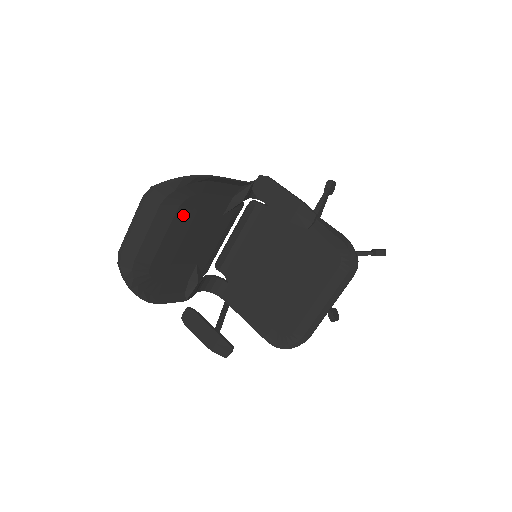
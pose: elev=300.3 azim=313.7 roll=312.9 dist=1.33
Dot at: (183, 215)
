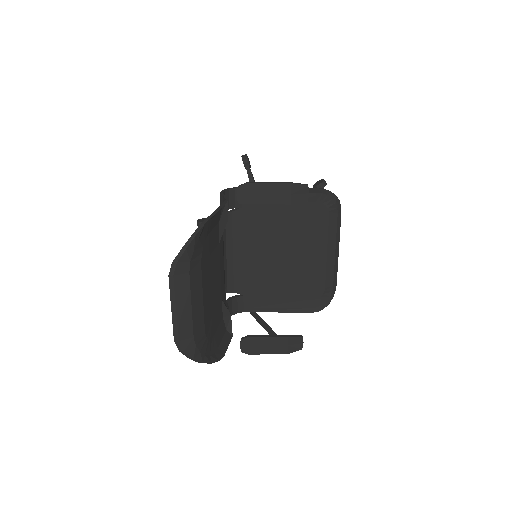
Dot at: (204, 267)
